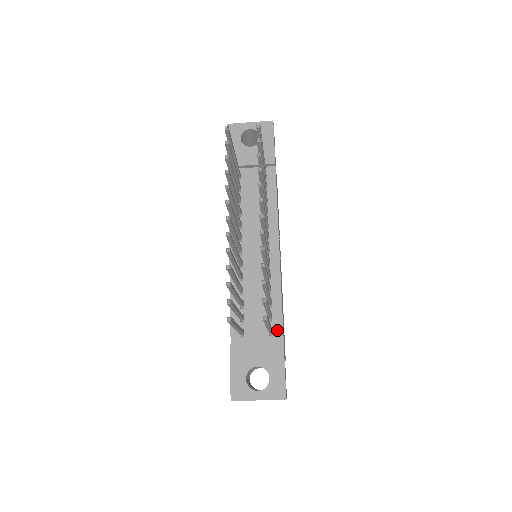
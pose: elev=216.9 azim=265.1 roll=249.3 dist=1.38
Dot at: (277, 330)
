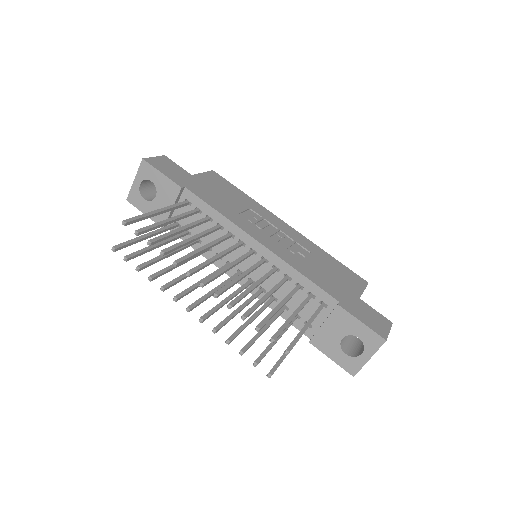
Dot at: (325, 299)
